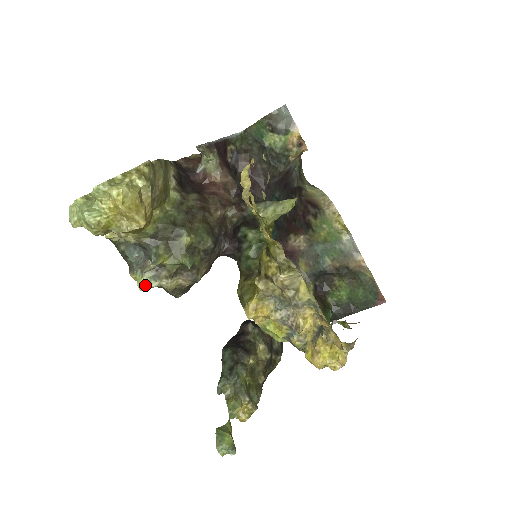
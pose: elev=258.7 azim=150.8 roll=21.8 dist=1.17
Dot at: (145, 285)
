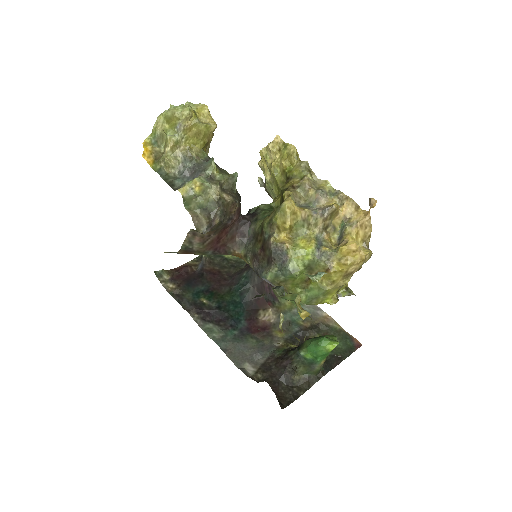
Dot at: (201, 180)
